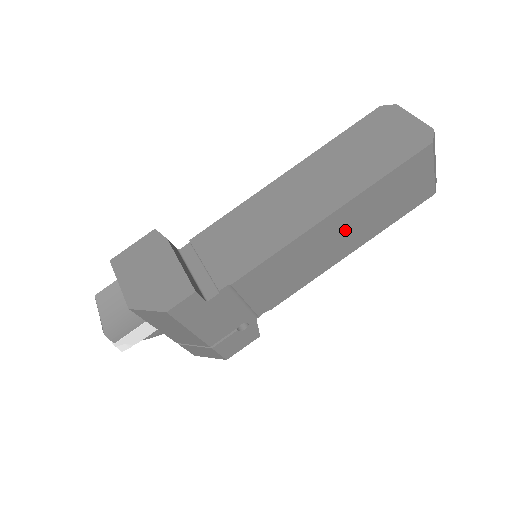
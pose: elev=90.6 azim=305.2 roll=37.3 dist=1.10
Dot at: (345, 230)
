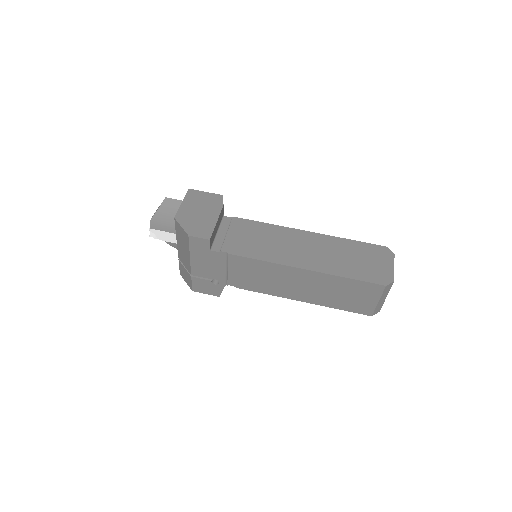
Dot at: (307, 285)
